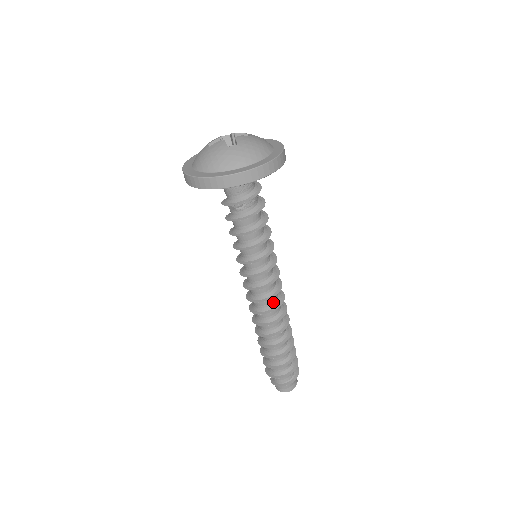
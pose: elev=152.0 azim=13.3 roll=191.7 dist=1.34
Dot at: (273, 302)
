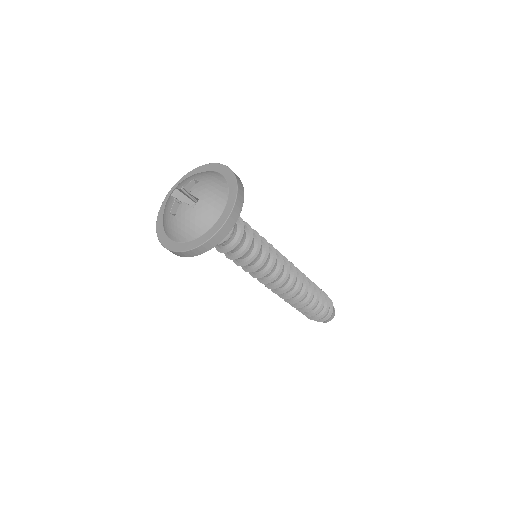
Dot at: (289, 276)
